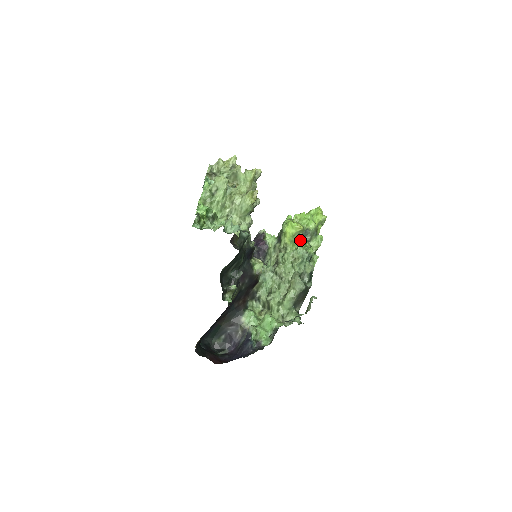
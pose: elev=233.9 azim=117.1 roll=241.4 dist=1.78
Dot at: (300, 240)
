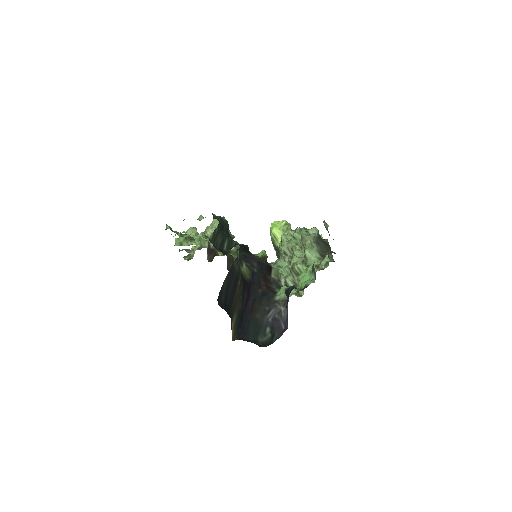
Dot at: occluded
